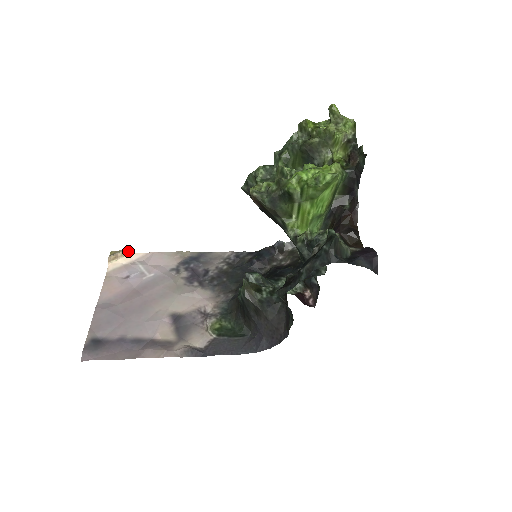
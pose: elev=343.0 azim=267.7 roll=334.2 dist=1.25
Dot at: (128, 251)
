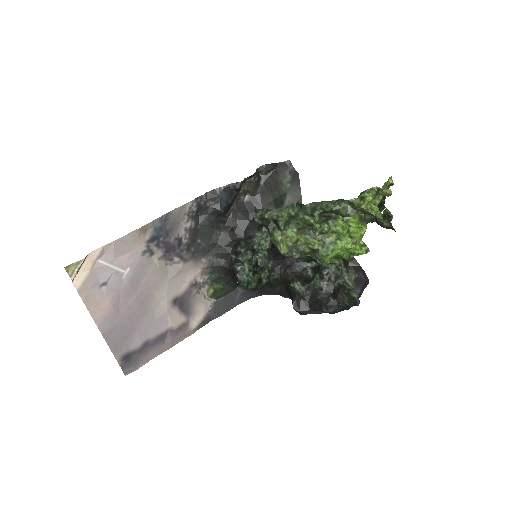
Dot at: (85, 258)
